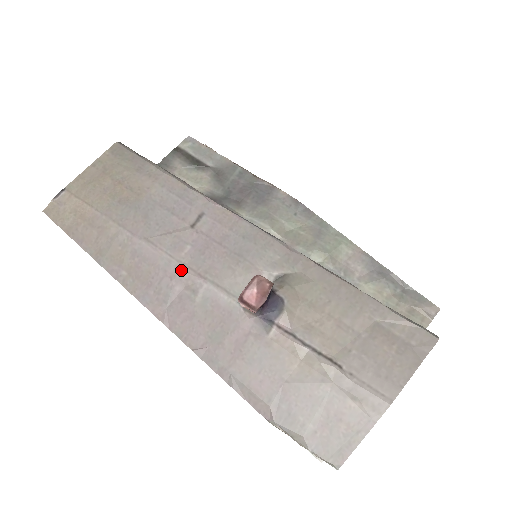
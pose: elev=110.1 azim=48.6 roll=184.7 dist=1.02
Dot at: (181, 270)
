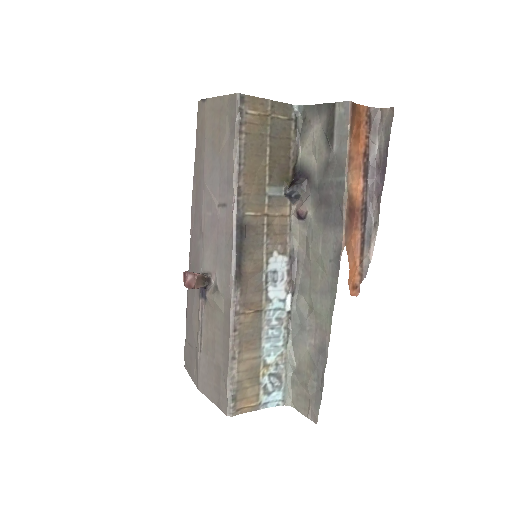
Dot at: (202, 220)
